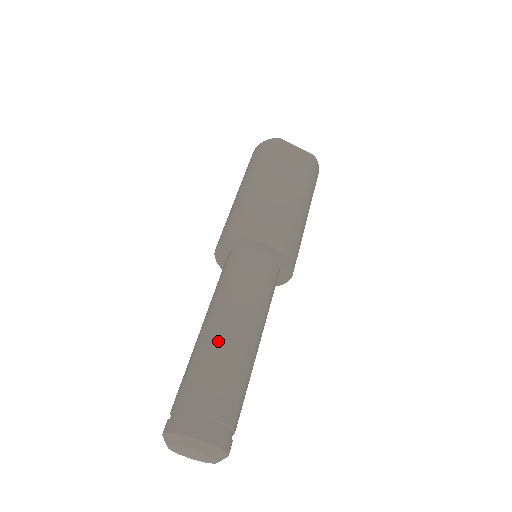
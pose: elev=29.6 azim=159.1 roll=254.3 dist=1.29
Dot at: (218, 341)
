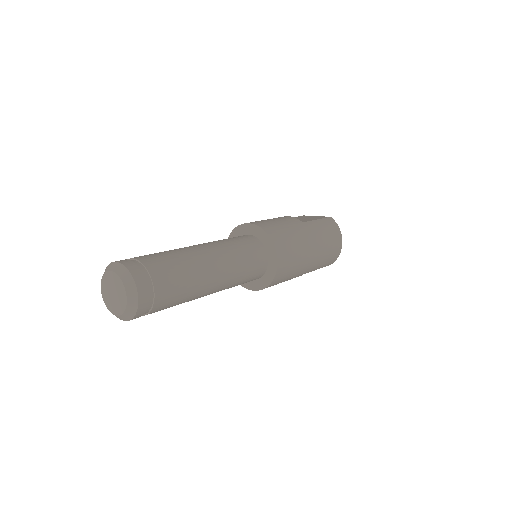
Dot at: occluded
